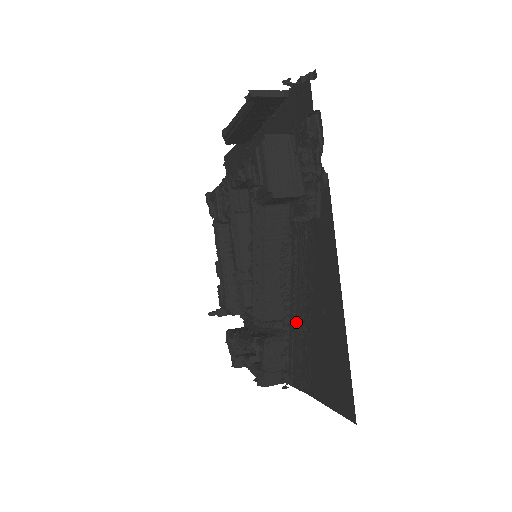
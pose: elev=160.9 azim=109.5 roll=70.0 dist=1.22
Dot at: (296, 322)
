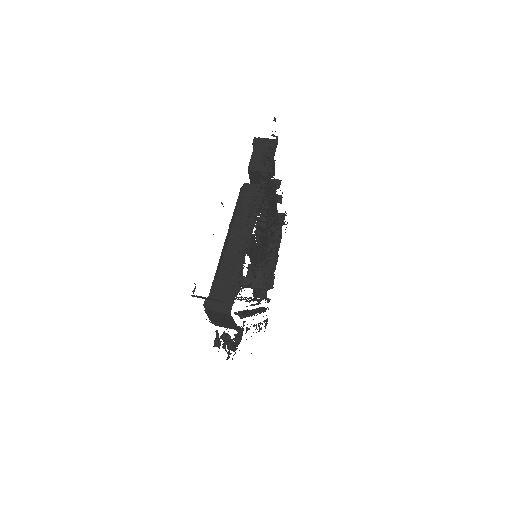
Dot at: occluded
